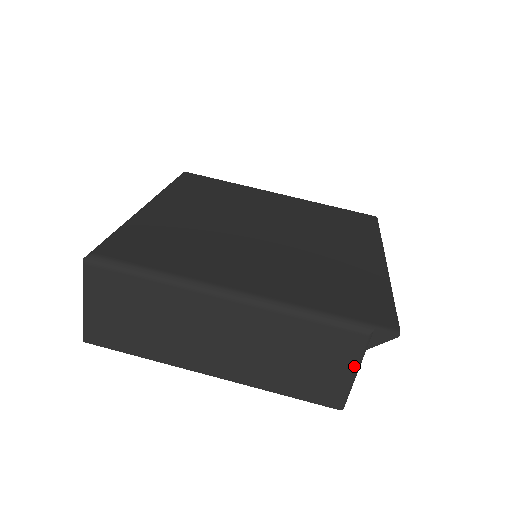
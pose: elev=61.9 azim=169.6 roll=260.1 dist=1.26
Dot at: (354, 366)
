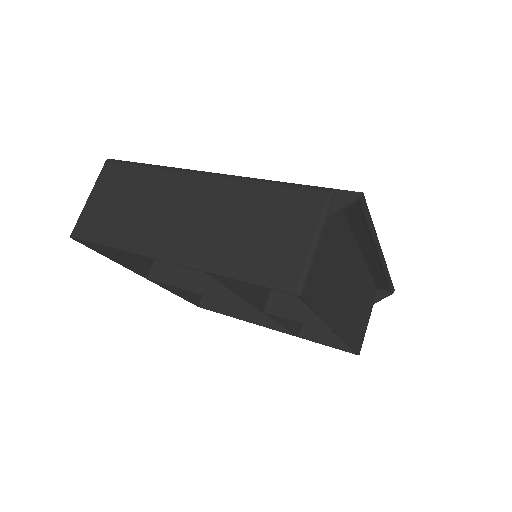
Dot at: (314, 231)
